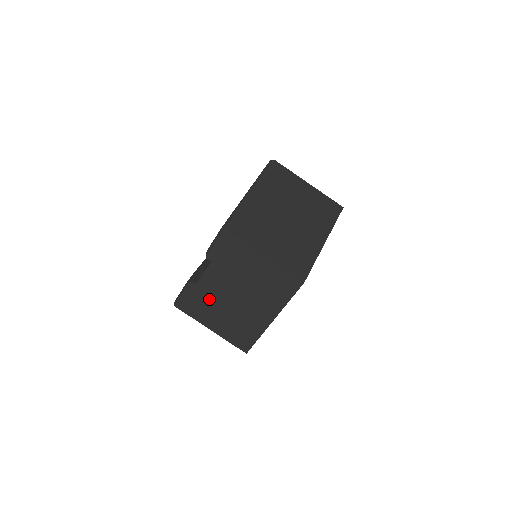
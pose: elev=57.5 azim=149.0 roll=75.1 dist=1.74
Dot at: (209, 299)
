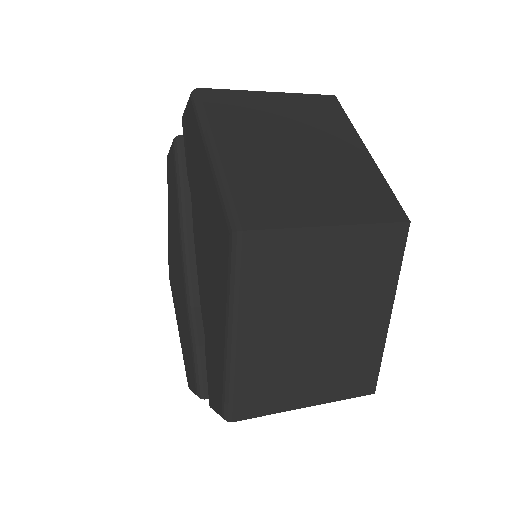
Dot at: occluded
